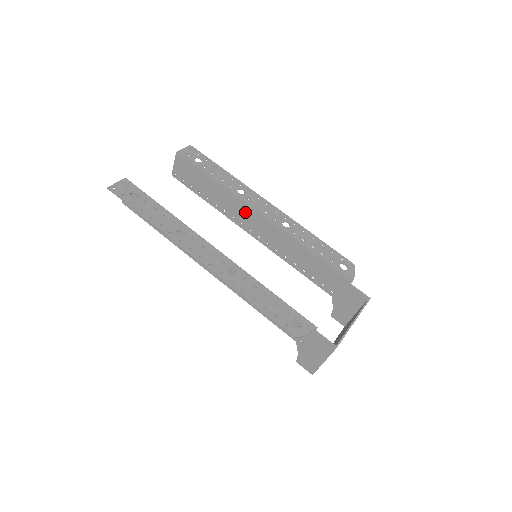
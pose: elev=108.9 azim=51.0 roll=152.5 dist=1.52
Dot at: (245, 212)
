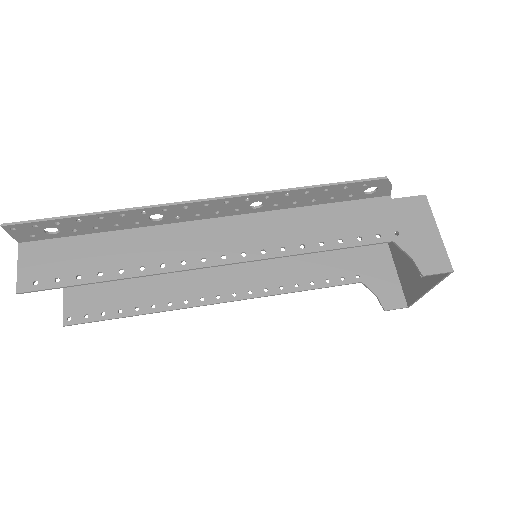
Dot at: (198, 277)
